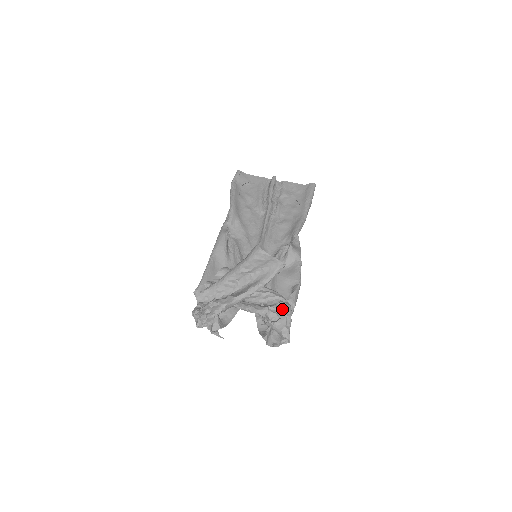
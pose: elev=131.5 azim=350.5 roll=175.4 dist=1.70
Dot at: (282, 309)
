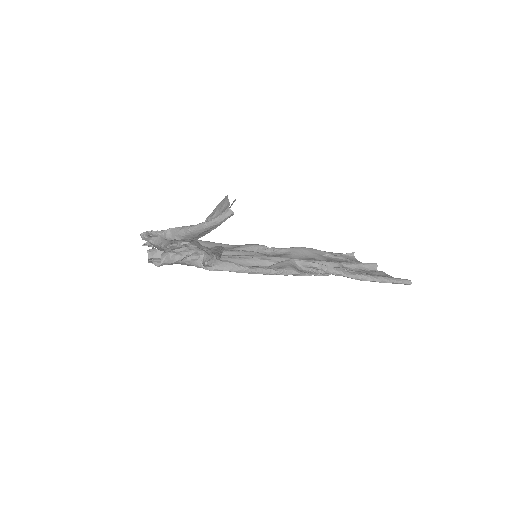
Dot at: occluded
